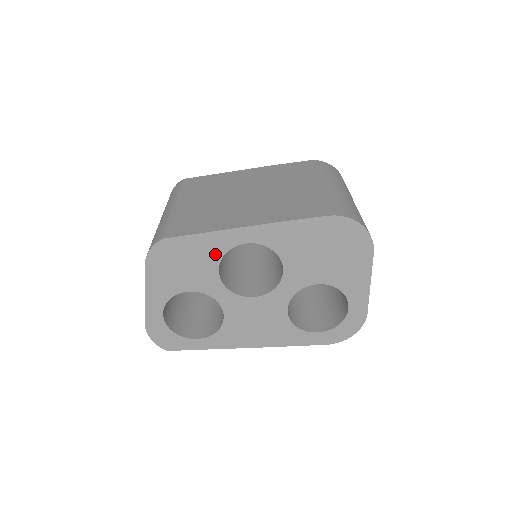
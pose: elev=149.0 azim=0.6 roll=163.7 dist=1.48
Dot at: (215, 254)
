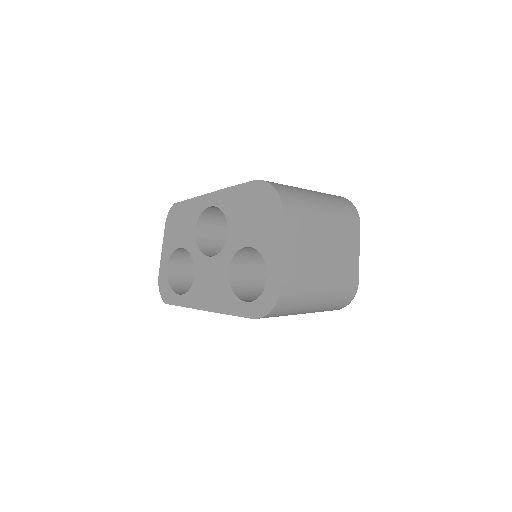
Dot at: (195, 216)
